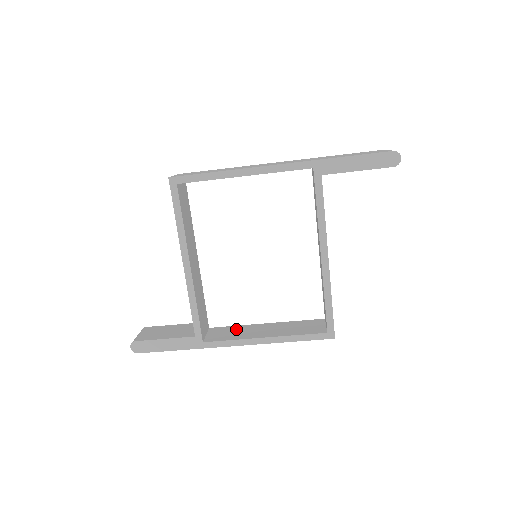
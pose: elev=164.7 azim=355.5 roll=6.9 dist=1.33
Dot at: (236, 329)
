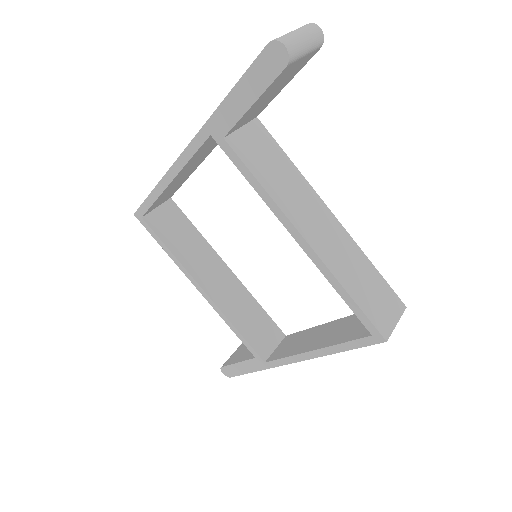
Dot at: (301, 336)
